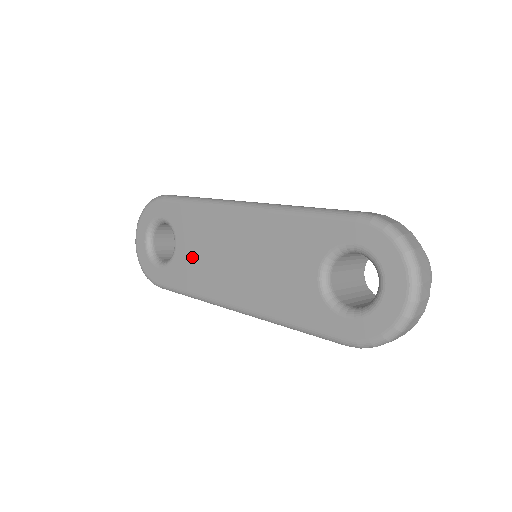
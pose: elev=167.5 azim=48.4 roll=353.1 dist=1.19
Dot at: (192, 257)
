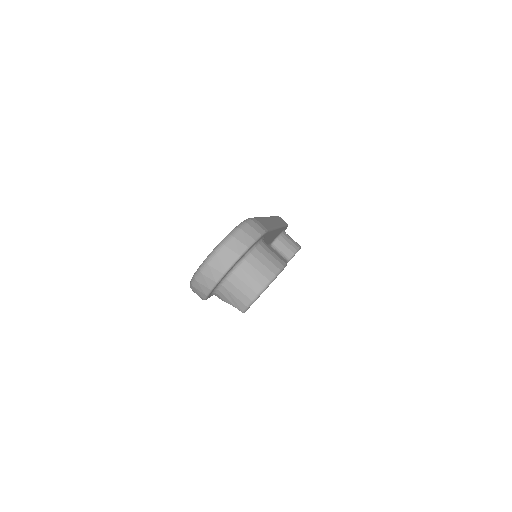
Dot at: occluded
